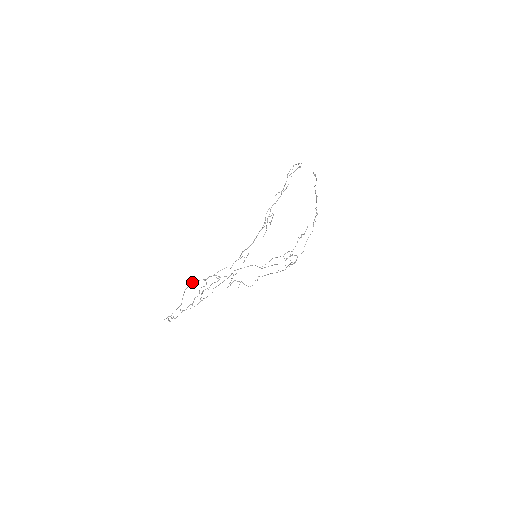
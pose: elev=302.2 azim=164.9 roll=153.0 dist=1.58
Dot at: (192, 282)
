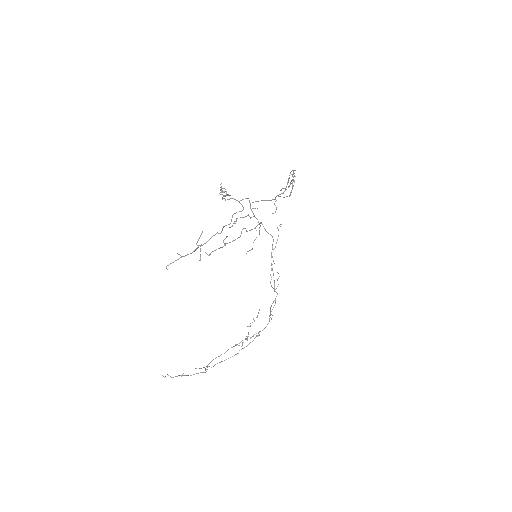
Dot at: occluded
